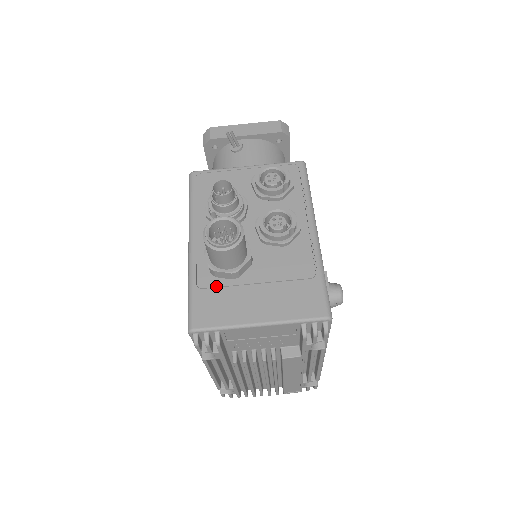
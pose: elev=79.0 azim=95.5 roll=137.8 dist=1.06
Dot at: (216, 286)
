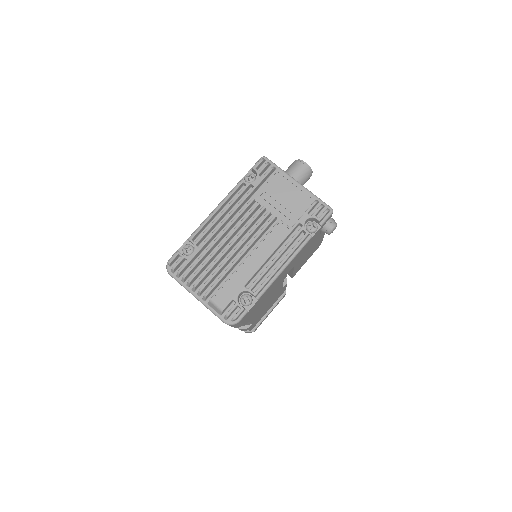
Dot at: occluded
